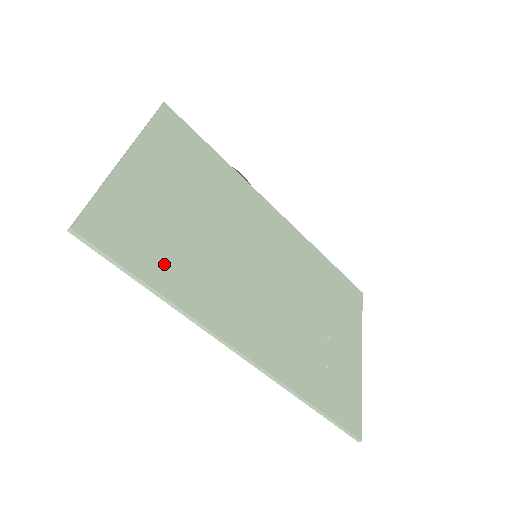
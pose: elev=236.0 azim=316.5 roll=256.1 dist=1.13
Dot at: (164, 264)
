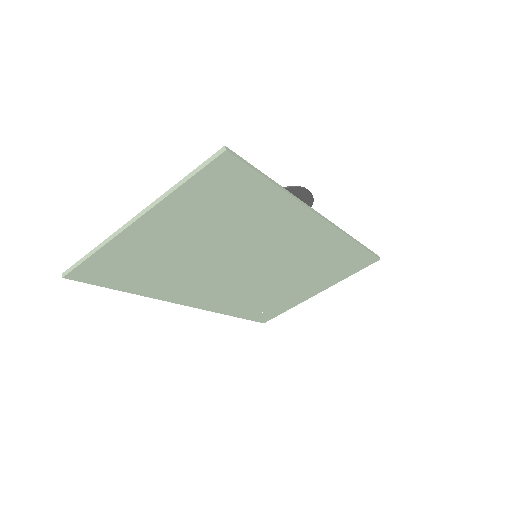
Dot at: (142, 280)
